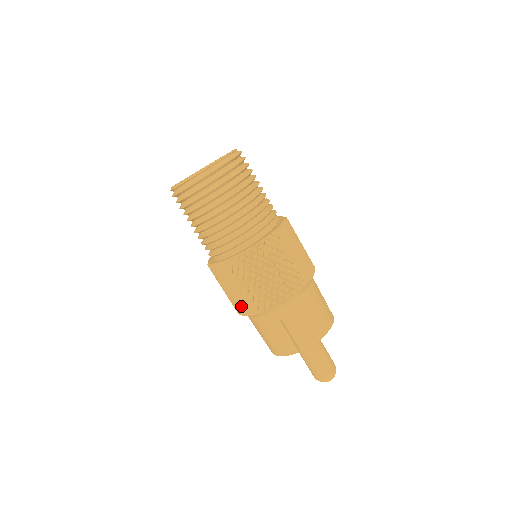
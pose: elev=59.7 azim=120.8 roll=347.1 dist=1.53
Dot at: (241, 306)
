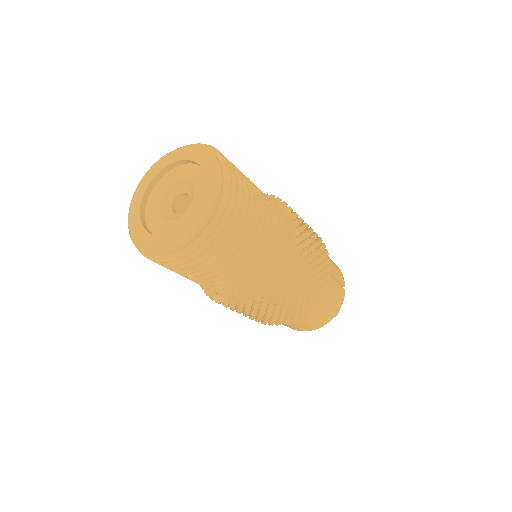
Dot at: occluded
